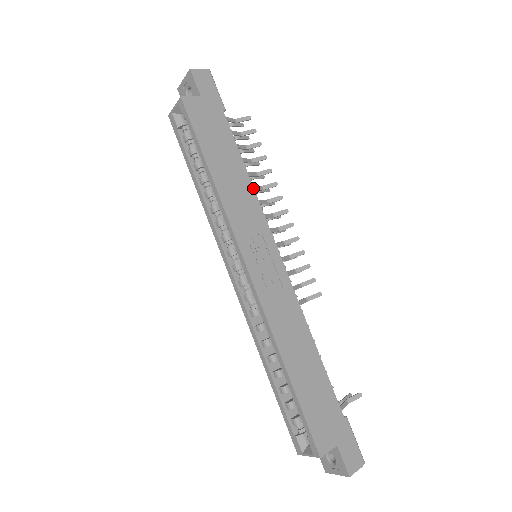
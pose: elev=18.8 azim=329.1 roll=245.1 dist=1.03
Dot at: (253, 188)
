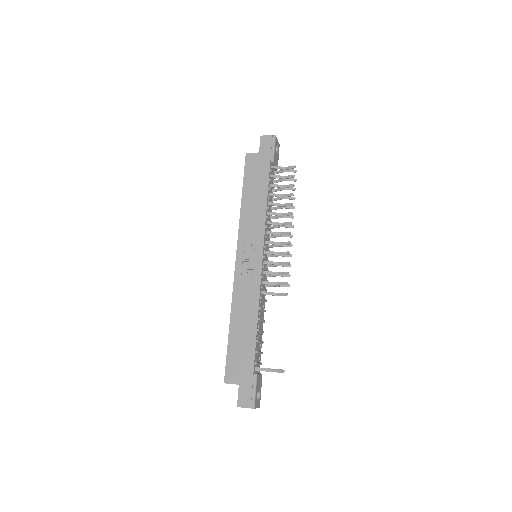
Dot at: (266, 213)
